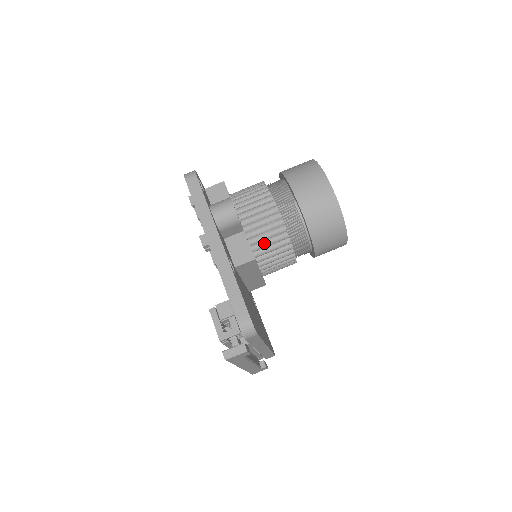
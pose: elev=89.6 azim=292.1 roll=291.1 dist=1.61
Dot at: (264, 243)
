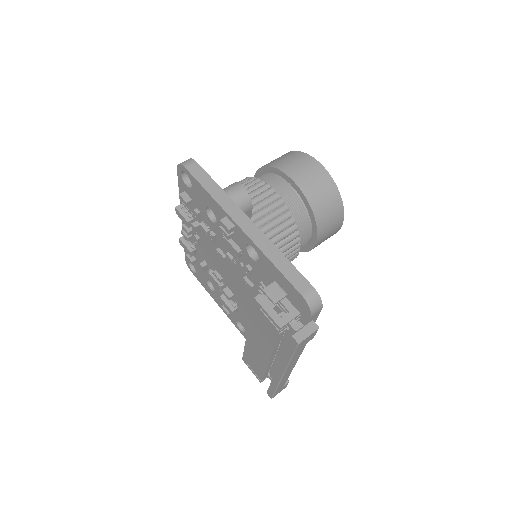
Dot at: (273, 232)
